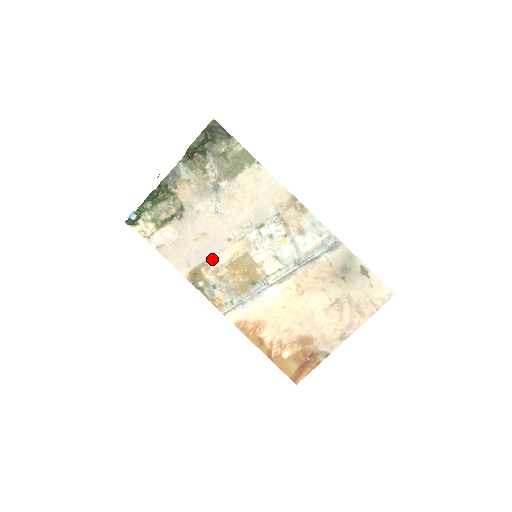
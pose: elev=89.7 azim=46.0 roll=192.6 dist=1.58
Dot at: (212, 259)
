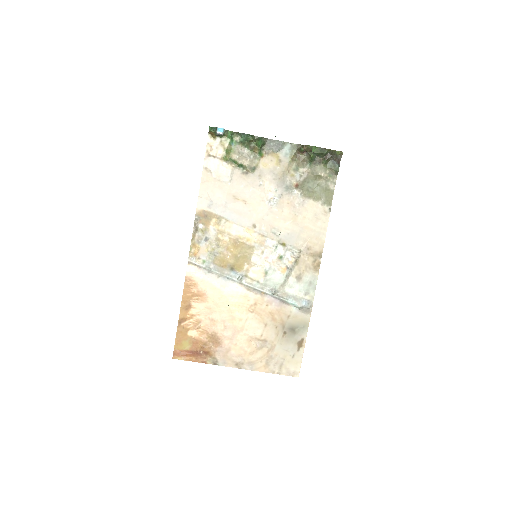
Dot at: (229, 222)
